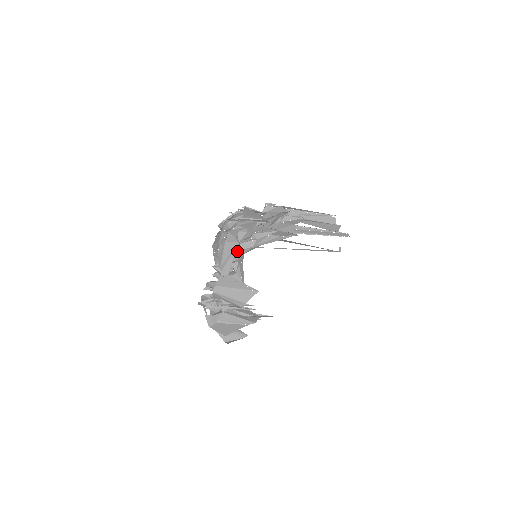
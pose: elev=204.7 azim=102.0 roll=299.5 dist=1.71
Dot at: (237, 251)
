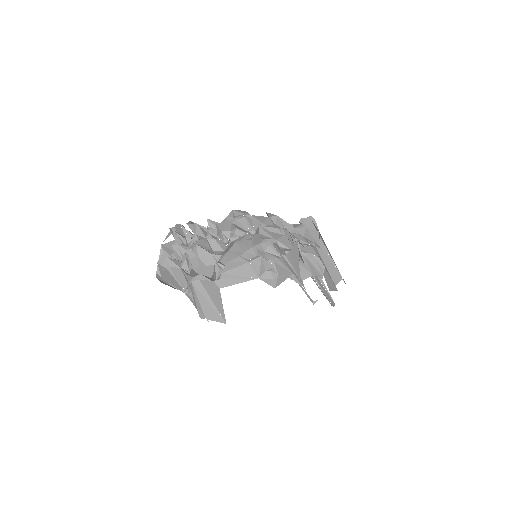
Dot at: occluded
